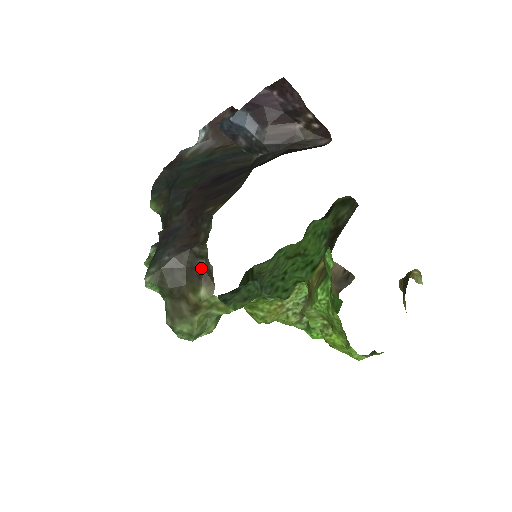
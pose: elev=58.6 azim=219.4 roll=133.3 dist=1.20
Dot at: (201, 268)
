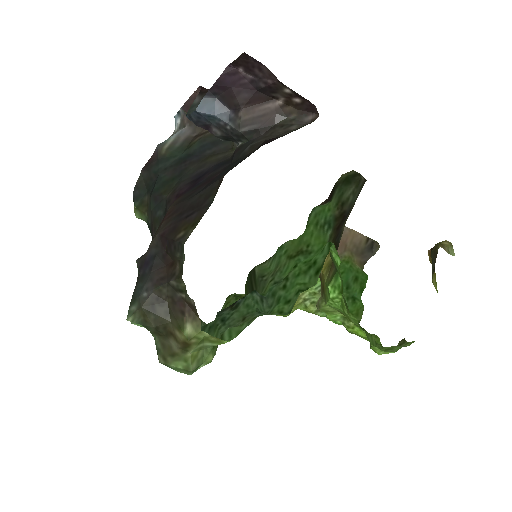
Dot at: (183, 302)
